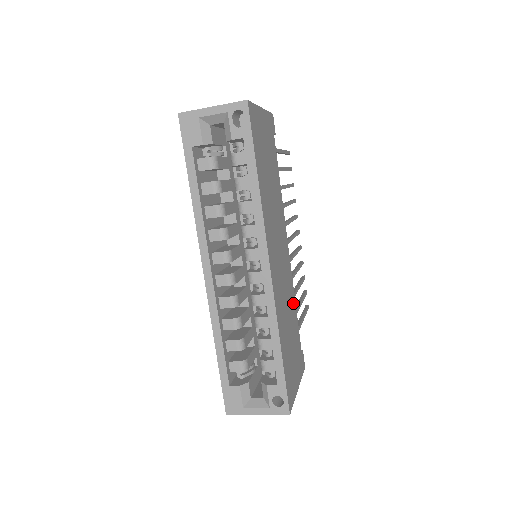
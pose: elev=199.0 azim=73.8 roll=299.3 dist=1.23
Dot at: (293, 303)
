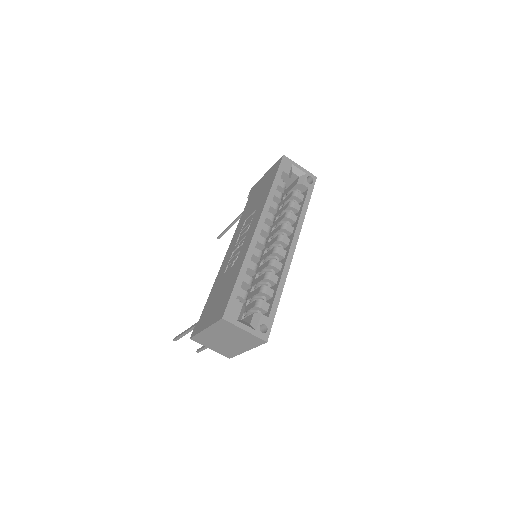
Dot at: occluded
